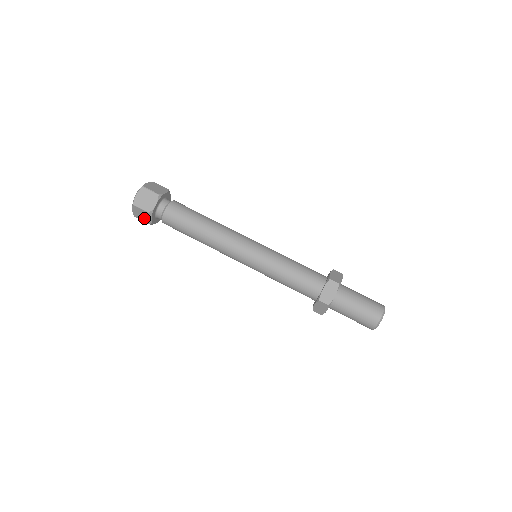
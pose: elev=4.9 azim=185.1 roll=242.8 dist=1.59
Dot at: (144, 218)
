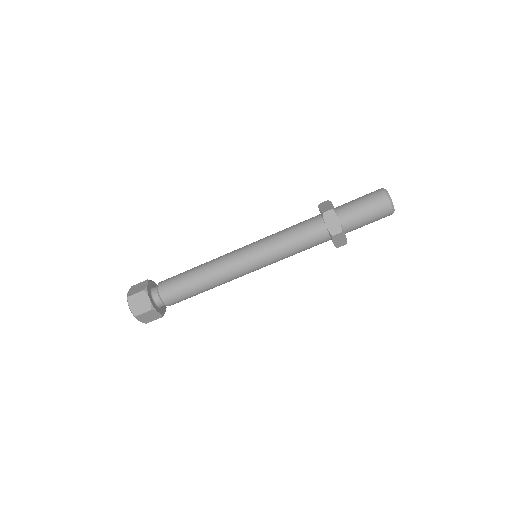
Dot at: (143, 306)
